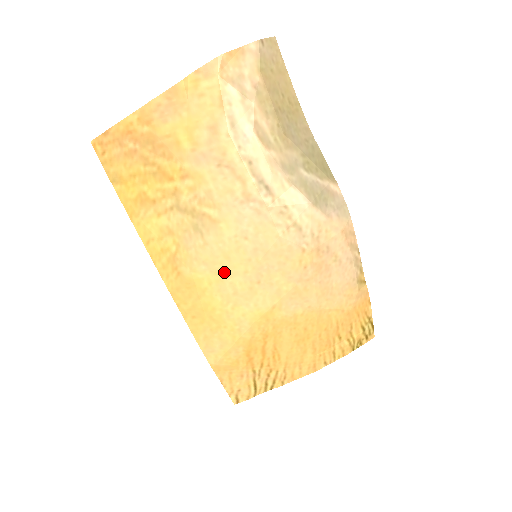
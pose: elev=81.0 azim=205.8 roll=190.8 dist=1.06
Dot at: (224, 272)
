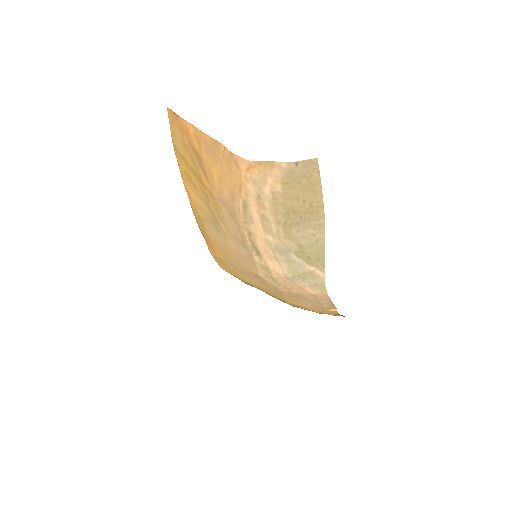
Dot at: (227, 254)
